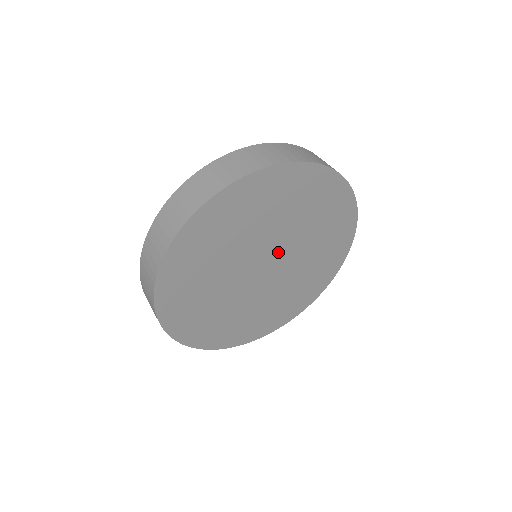
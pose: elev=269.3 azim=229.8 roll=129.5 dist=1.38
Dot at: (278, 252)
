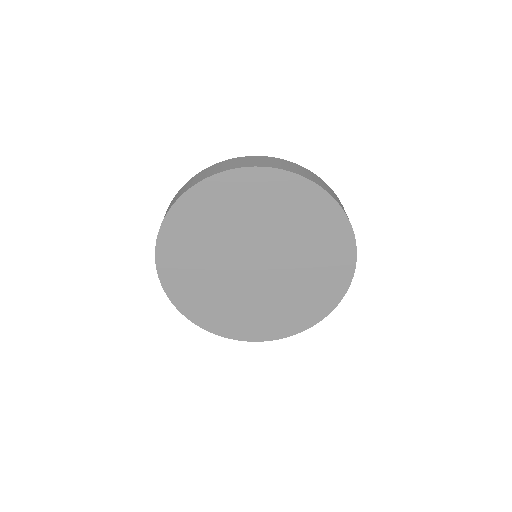
Dot at: (273, 261)
